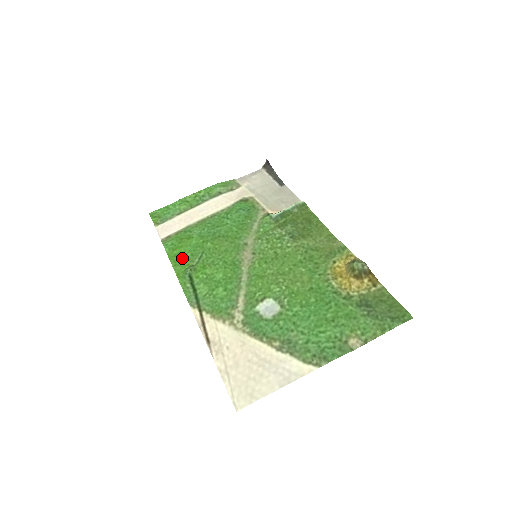
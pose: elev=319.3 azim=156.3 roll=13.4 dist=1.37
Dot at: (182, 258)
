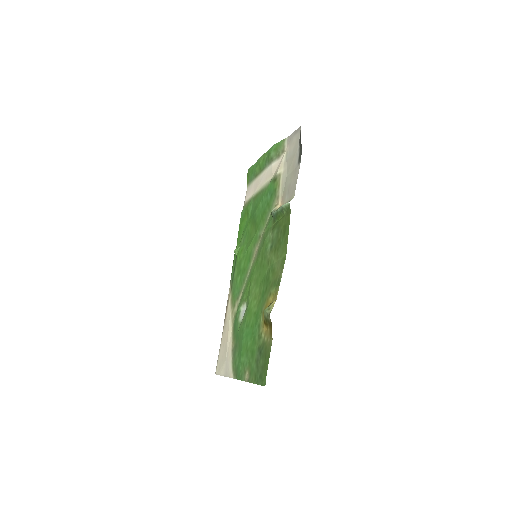
Dot at: (241, 233)
